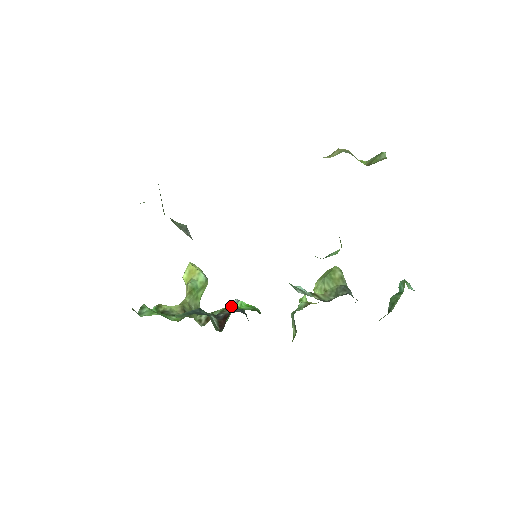
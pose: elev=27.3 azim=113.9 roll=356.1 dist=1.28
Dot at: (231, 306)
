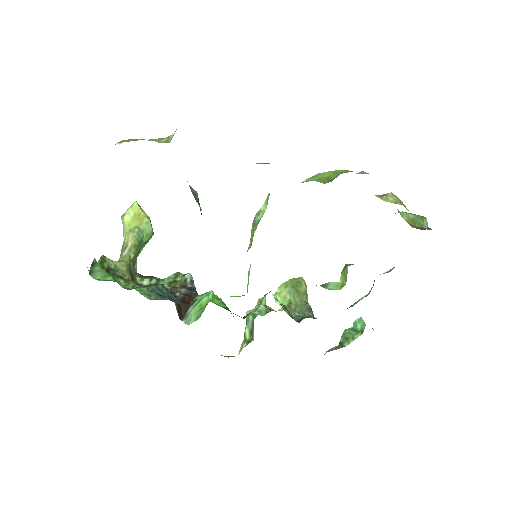
Dot at: (183, 281)
